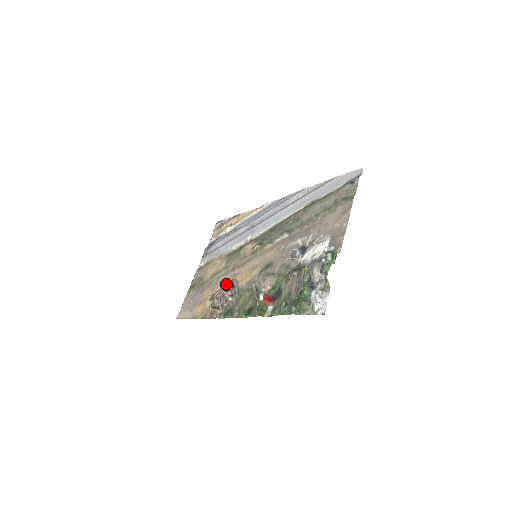
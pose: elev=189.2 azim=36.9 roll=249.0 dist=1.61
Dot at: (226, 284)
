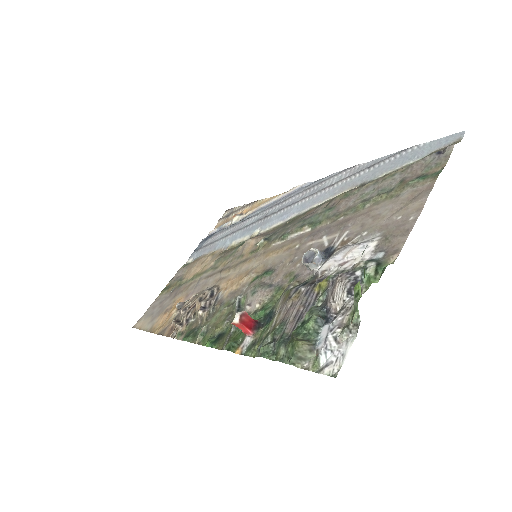
Dot at: (204, 290)
